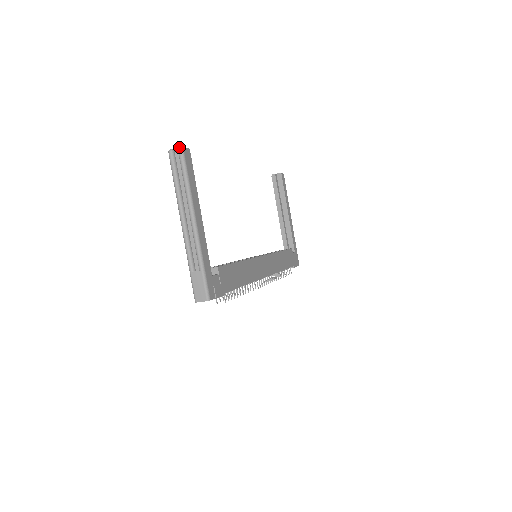
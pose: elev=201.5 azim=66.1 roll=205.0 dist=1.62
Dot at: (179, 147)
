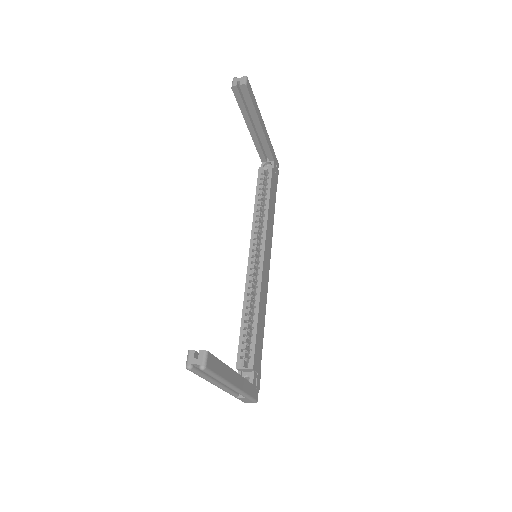
Dot at: (201, 370)
